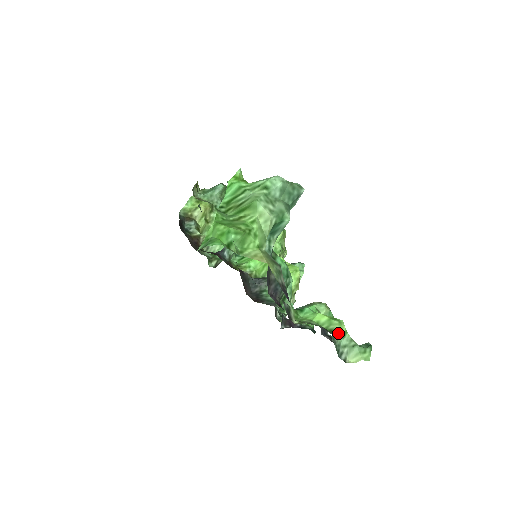
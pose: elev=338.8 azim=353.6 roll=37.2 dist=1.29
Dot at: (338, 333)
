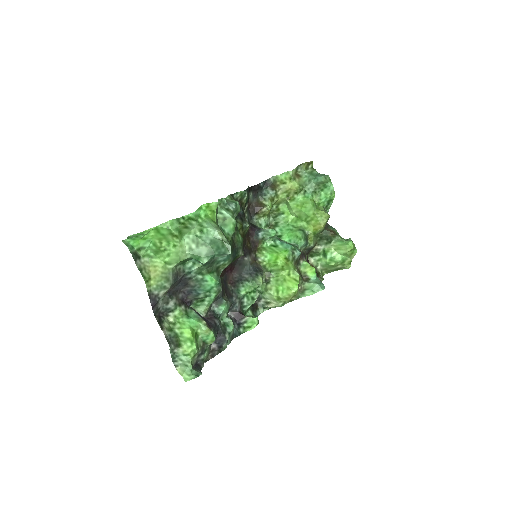
Dot at: (181, 350)
